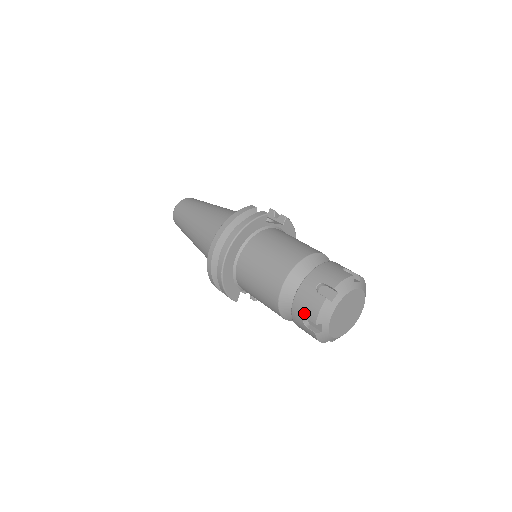
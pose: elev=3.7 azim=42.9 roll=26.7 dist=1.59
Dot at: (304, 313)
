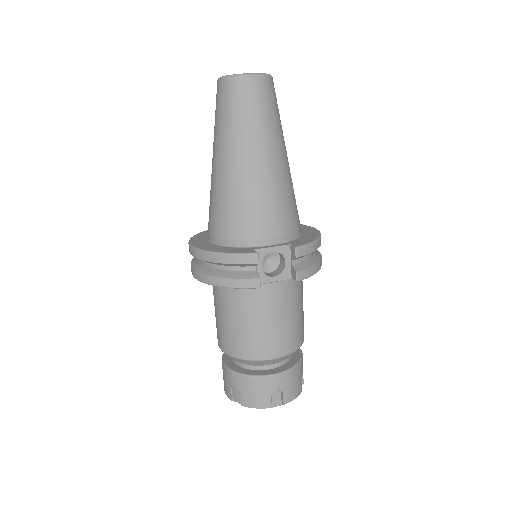
Dot at: occluded
